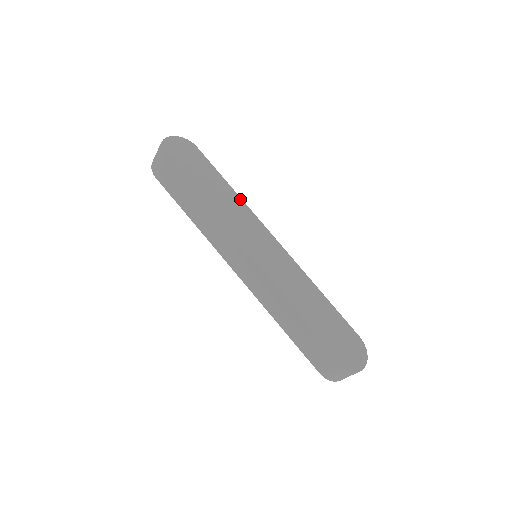
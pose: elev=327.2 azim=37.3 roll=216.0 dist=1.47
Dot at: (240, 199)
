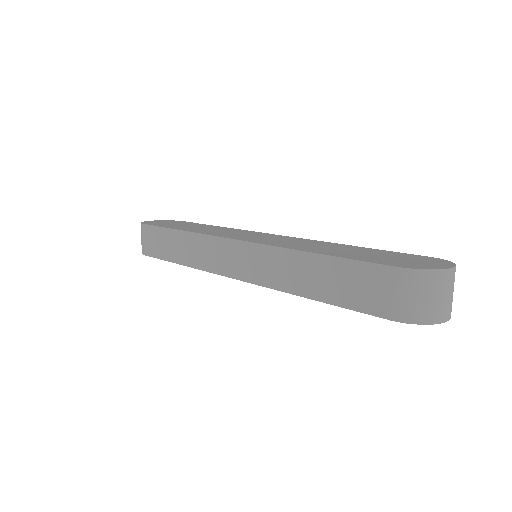
Dot at: (229, 228)
